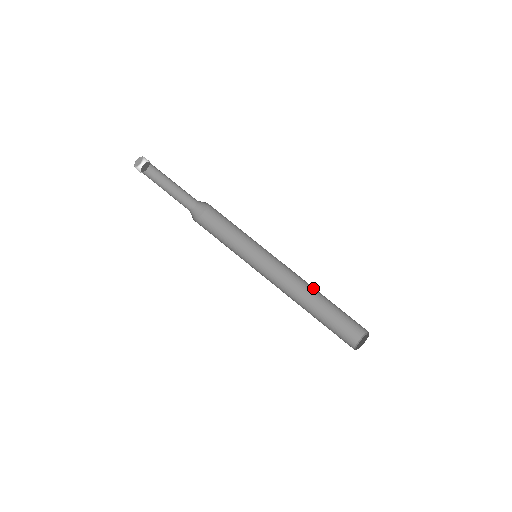
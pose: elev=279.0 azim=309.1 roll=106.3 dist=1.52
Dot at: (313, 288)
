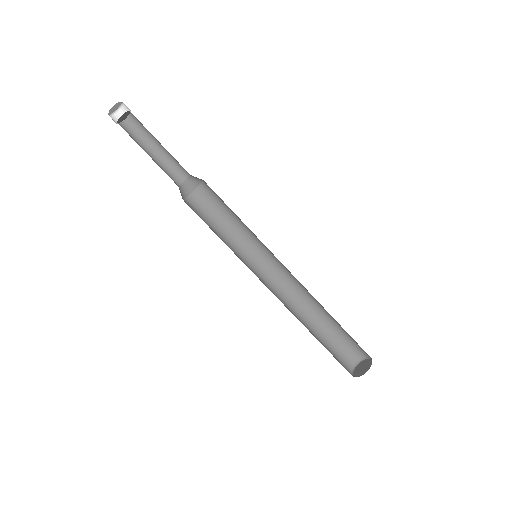
Dot at: (318, 302)
